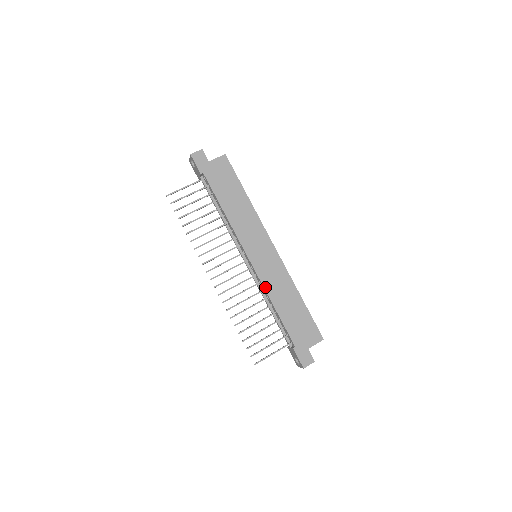
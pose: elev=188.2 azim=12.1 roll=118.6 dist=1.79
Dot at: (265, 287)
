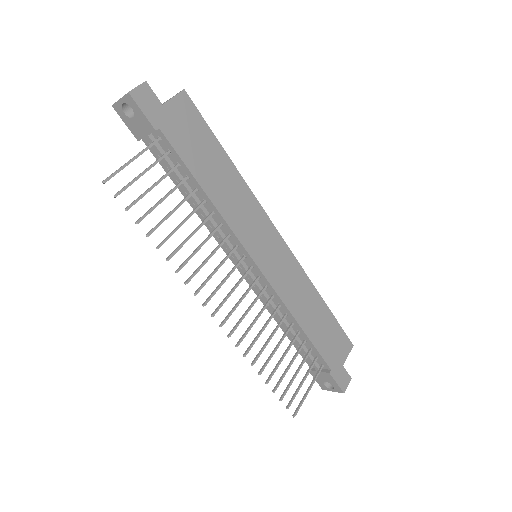
Dot at: (284, 301)
